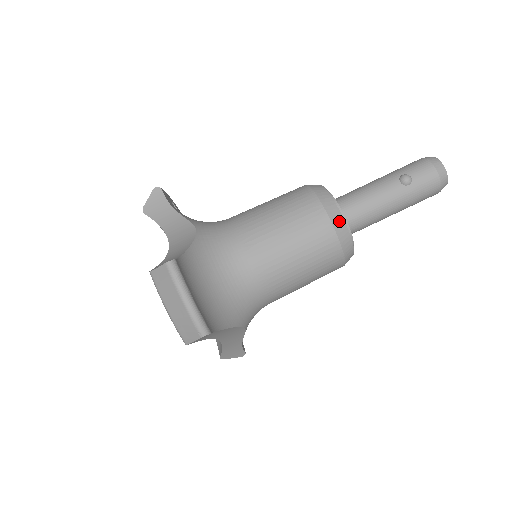
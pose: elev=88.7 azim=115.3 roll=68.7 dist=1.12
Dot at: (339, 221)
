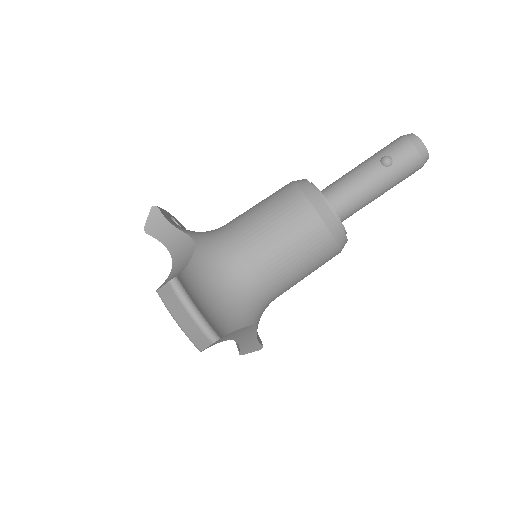
Dot at: (327, 213)
